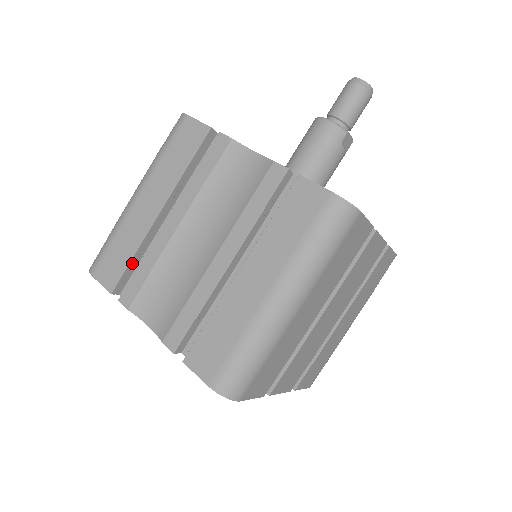
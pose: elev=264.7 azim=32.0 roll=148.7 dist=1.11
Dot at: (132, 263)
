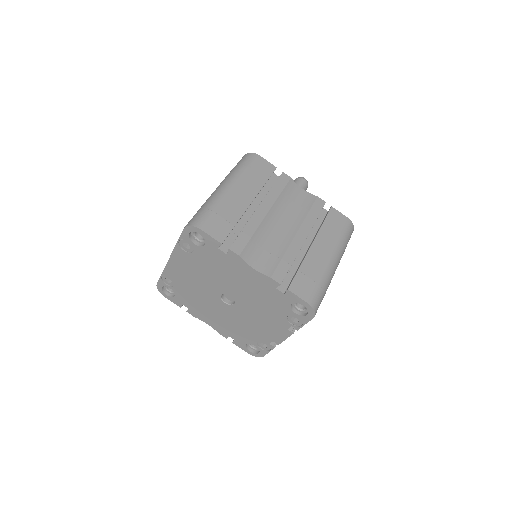
Dot at: occluded
